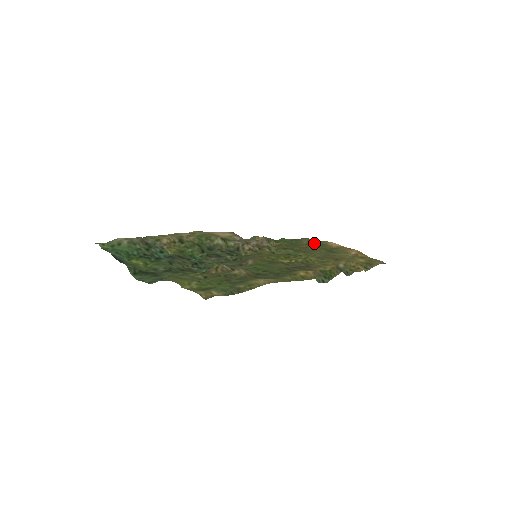
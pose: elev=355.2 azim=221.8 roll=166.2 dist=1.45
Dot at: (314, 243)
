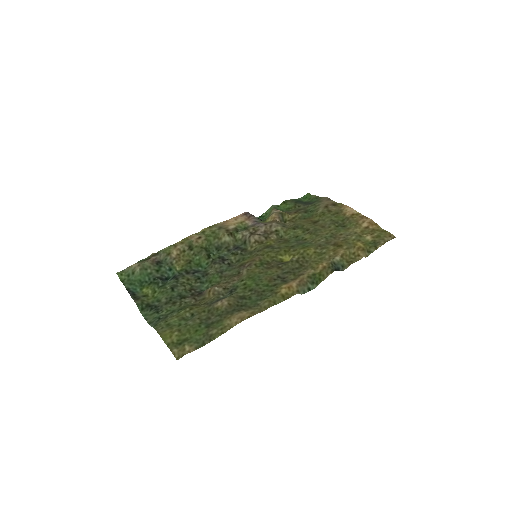
Dot at: (329, 211)
